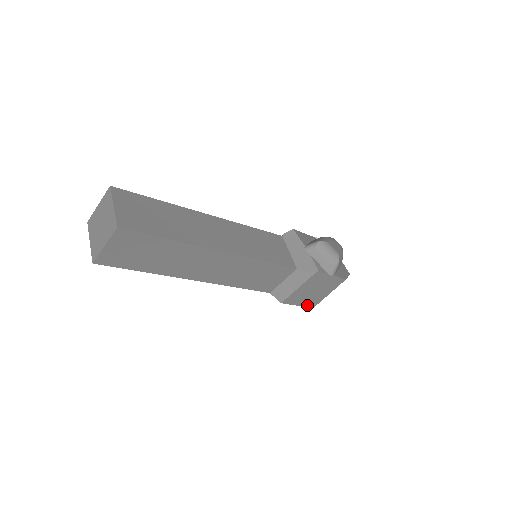
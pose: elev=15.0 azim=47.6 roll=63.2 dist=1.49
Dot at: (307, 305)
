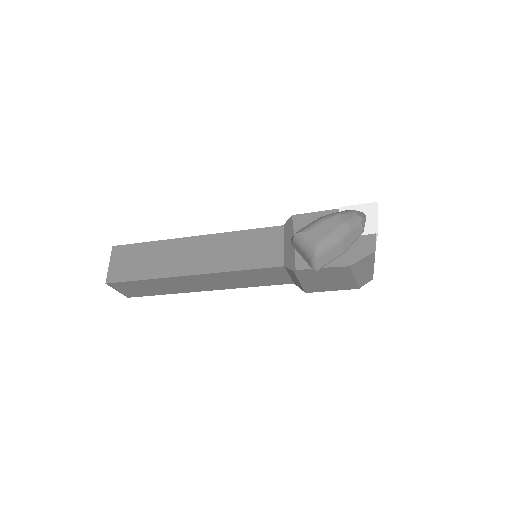
Dot at: (345, 288)
